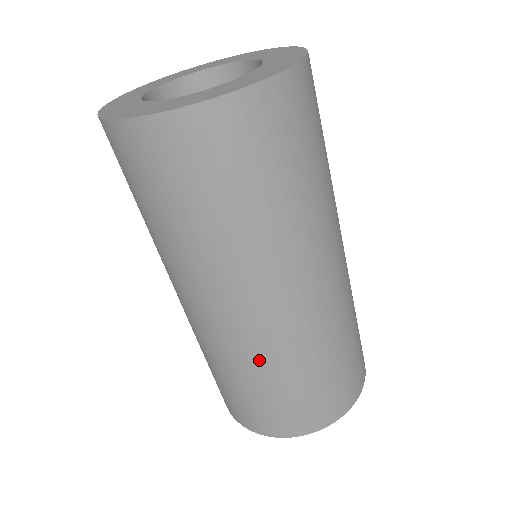
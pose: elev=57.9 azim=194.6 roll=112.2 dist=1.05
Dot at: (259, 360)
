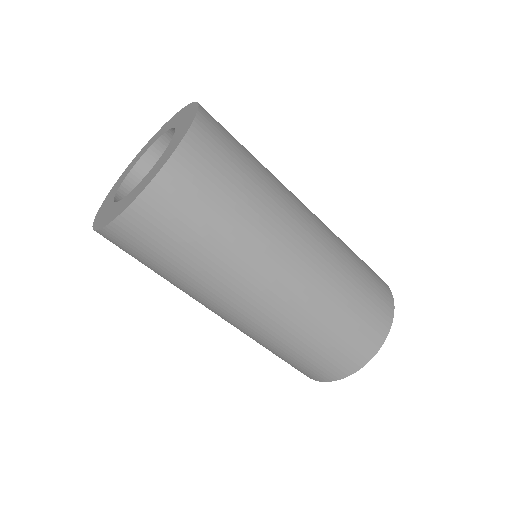
Dot at: (323, 299)
